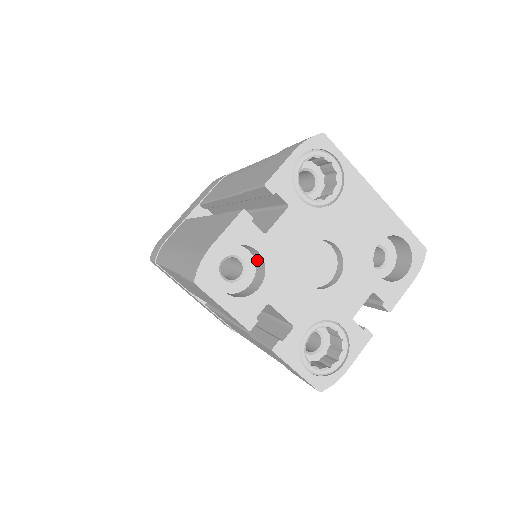
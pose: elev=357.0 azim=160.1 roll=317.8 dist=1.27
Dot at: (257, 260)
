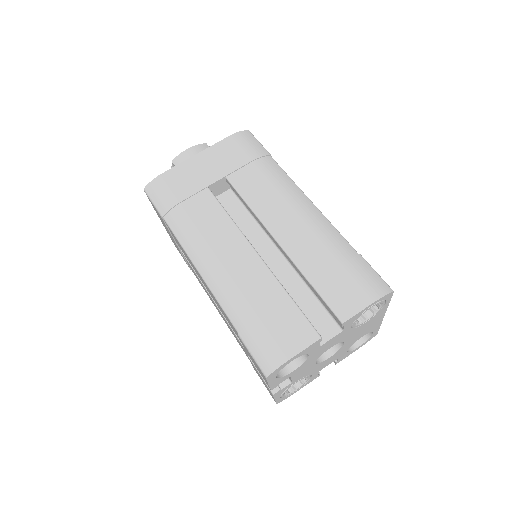
Dot at: occluded
